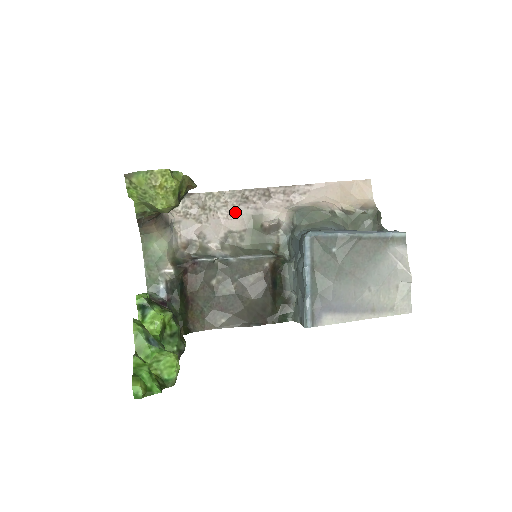
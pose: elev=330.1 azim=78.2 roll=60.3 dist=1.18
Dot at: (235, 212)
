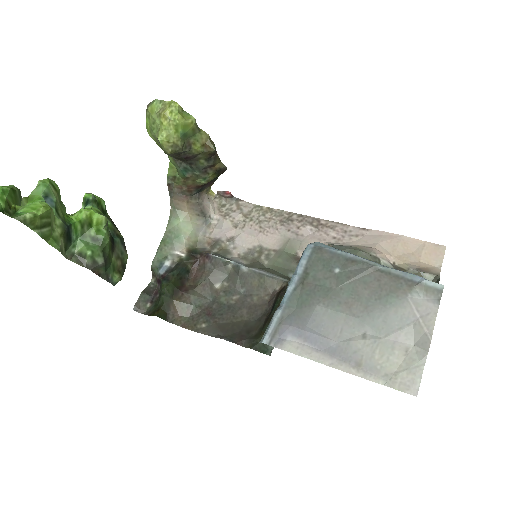
Dot at: (274, 230)
